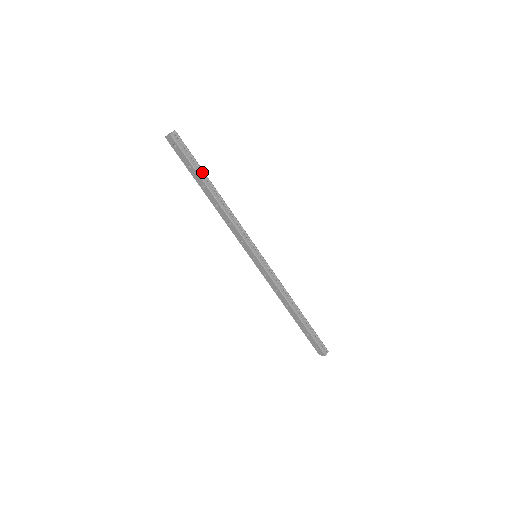
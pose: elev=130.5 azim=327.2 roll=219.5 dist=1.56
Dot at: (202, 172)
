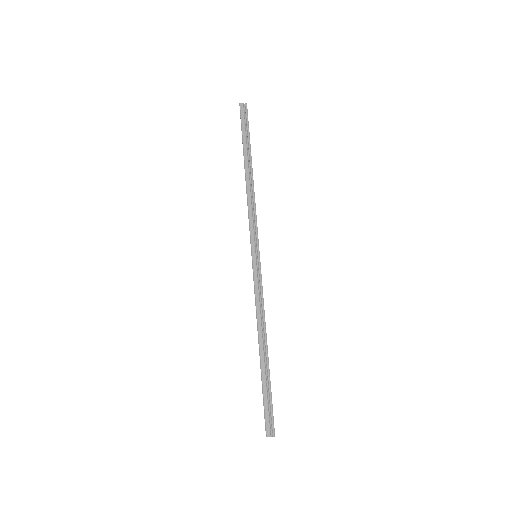
Dot at: (248, 146)
